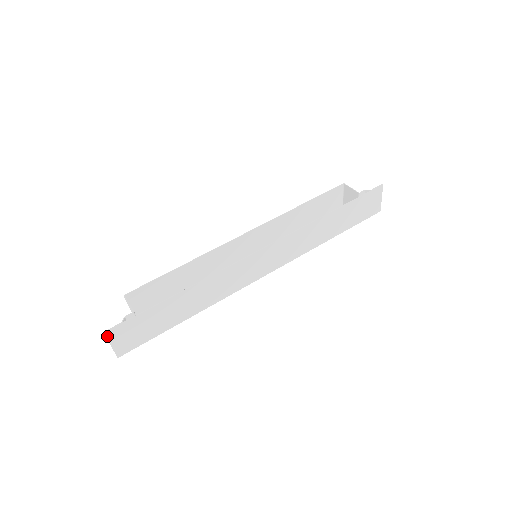
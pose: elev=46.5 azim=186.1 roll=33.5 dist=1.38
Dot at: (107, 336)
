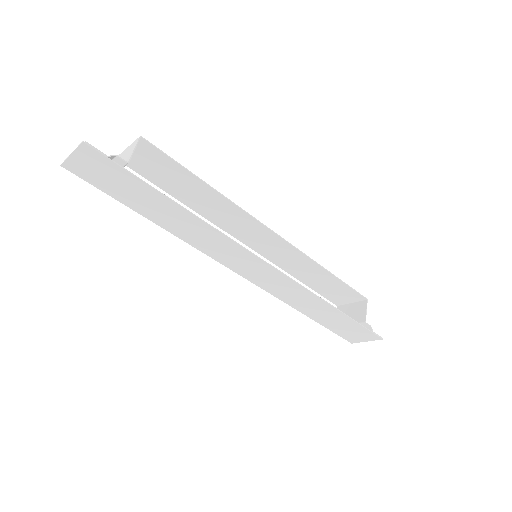
Dot at: (81, 146)
